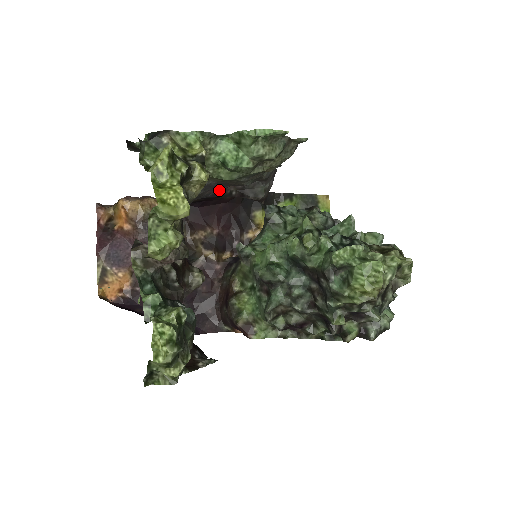
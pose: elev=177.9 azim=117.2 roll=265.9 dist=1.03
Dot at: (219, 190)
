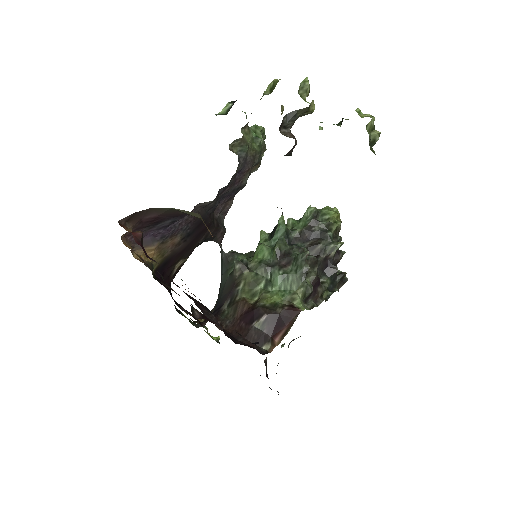
Dot at: (230, 189)
